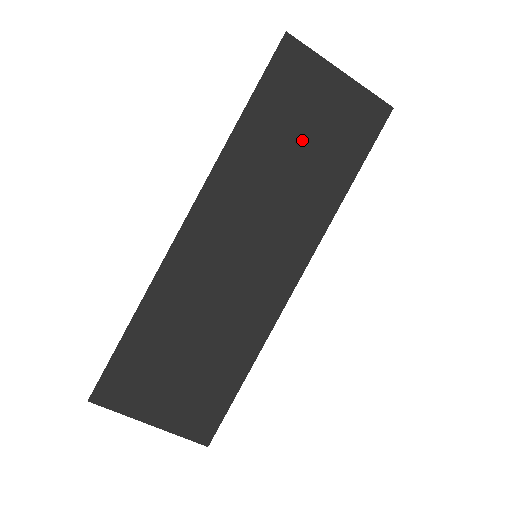
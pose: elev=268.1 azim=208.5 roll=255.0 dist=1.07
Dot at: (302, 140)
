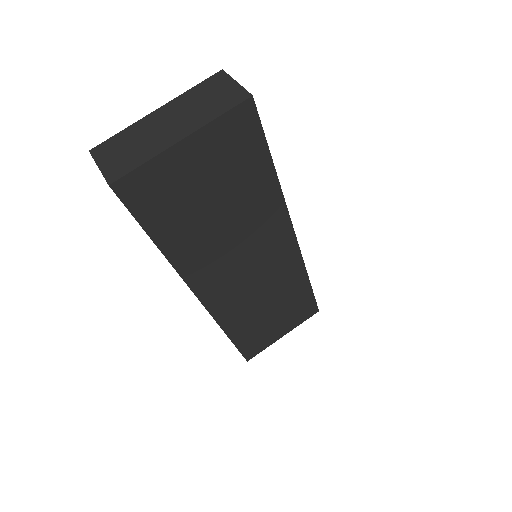
Dot at: (212, 204)
